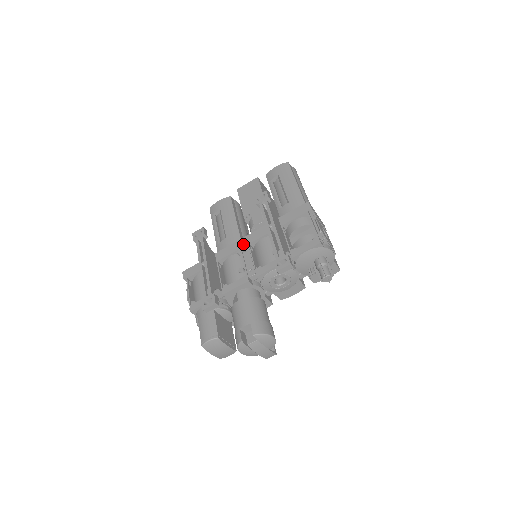
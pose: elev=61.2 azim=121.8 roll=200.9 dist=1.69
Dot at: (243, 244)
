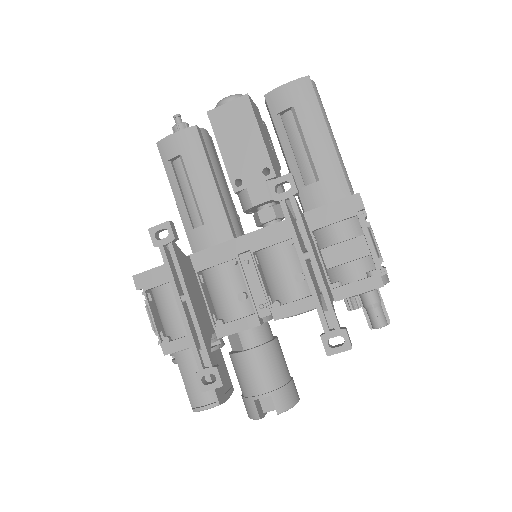
Dot at: (241, 250)
